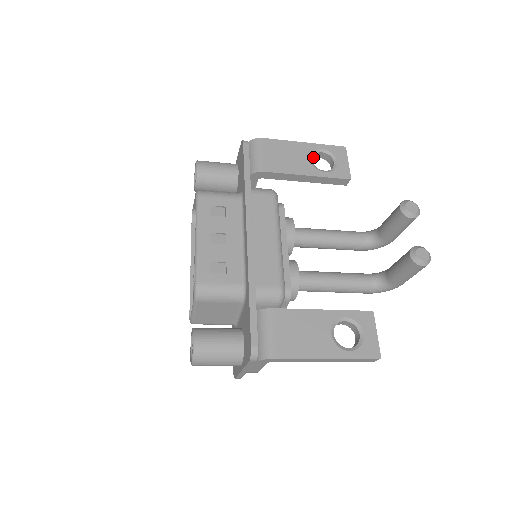
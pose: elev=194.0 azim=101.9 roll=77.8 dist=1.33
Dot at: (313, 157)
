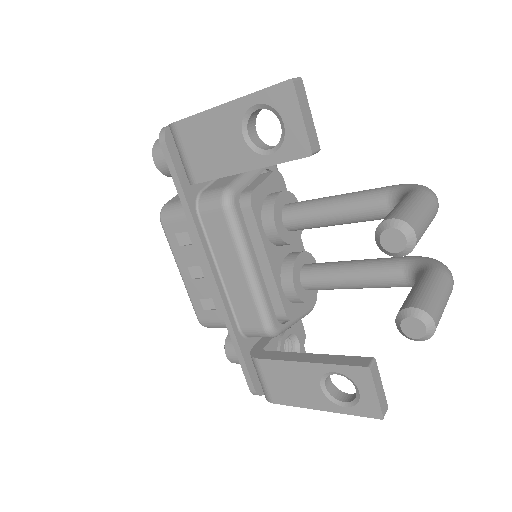
Dot at: (254, 116)
